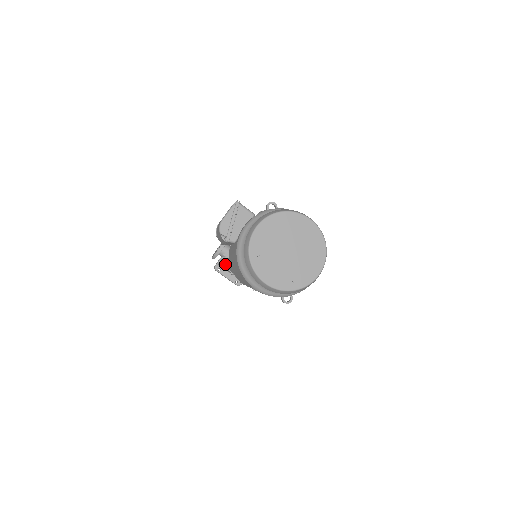
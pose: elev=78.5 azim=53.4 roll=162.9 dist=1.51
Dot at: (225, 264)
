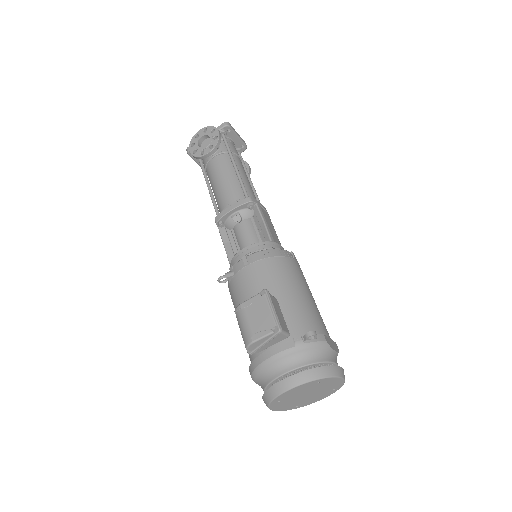
Dot at: (224, 282)
